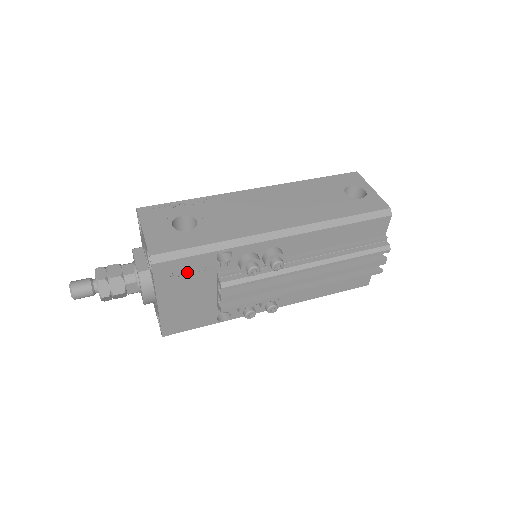
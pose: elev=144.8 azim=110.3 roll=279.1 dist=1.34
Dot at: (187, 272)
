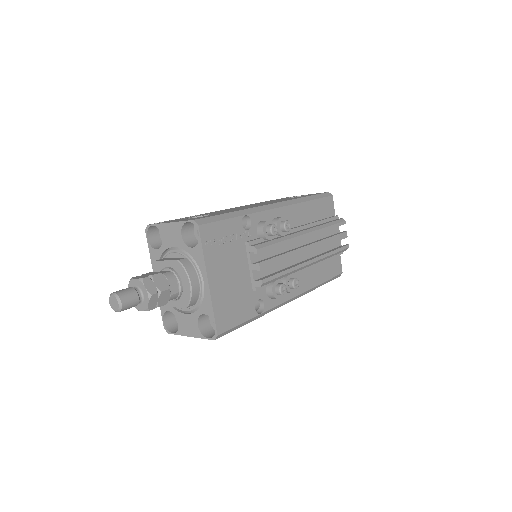
Dot at: (224, 241)
